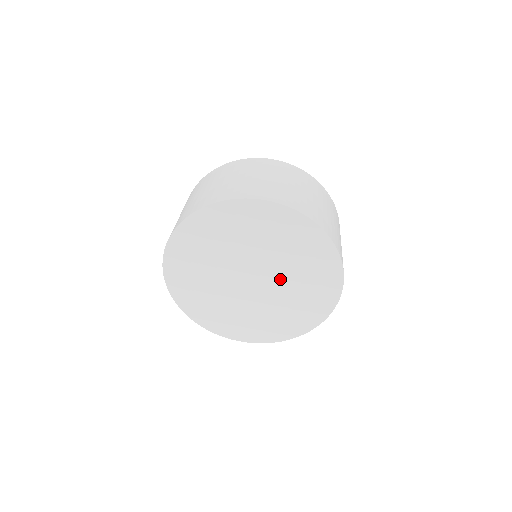
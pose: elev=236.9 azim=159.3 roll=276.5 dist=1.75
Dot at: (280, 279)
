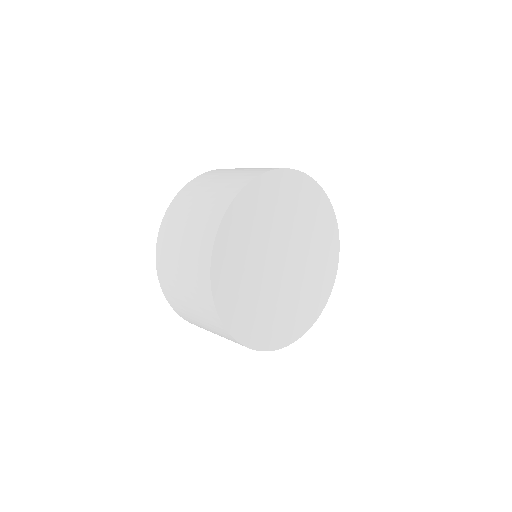
Dot at: (297, 273)
